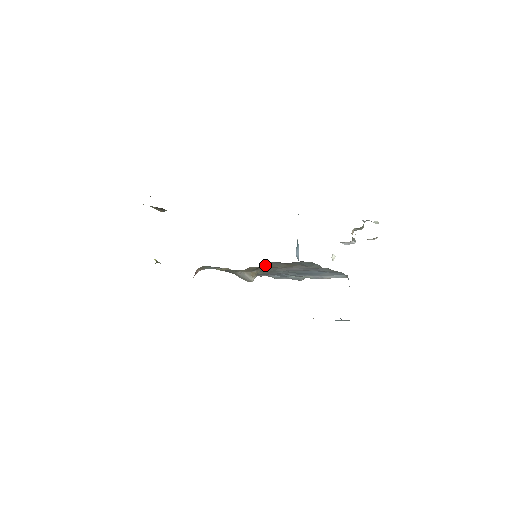
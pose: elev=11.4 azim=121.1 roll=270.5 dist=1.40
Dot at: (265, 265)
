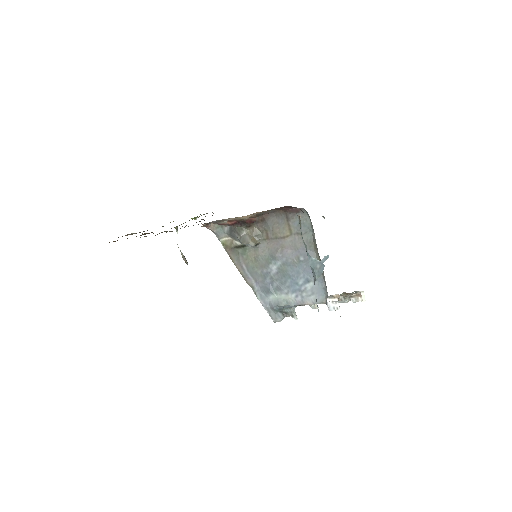
Dot at: (270, 220)
